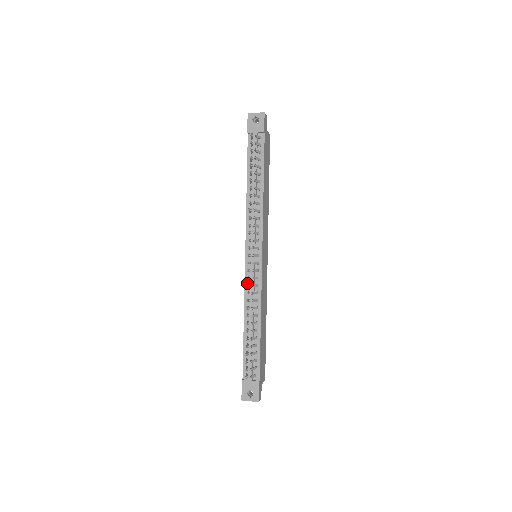
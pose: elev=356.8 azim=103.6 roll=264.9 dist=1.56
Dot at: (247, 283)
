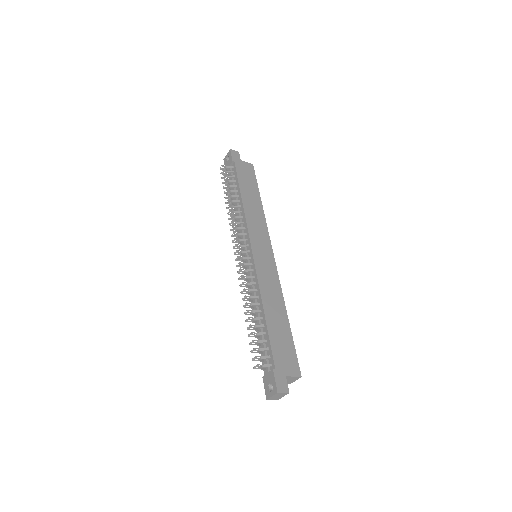
Dot at: occluded
